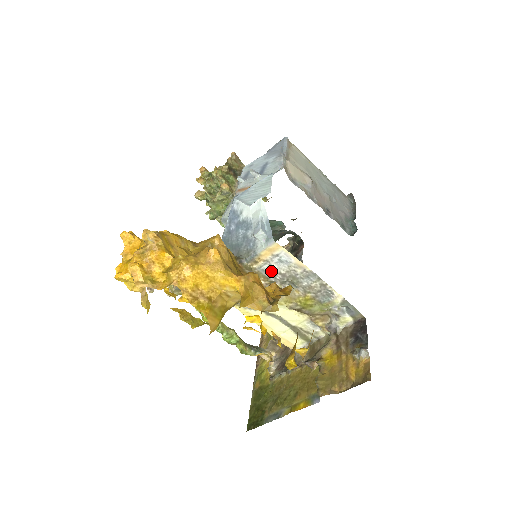
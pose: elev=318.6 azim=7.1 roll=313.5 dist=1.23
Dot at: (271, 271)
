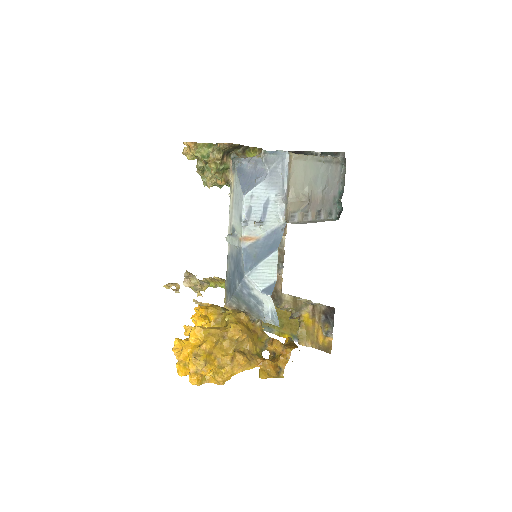
Dot at: occluded
